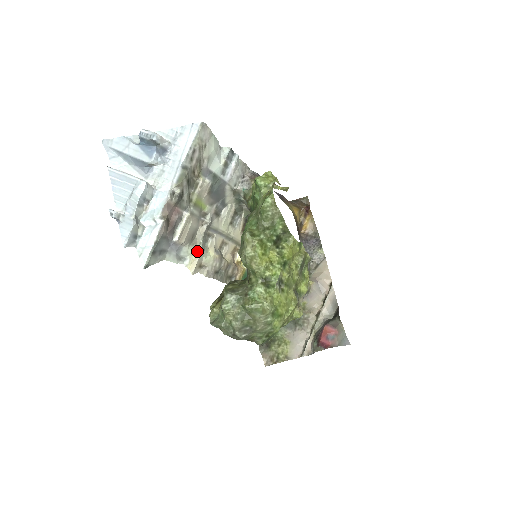
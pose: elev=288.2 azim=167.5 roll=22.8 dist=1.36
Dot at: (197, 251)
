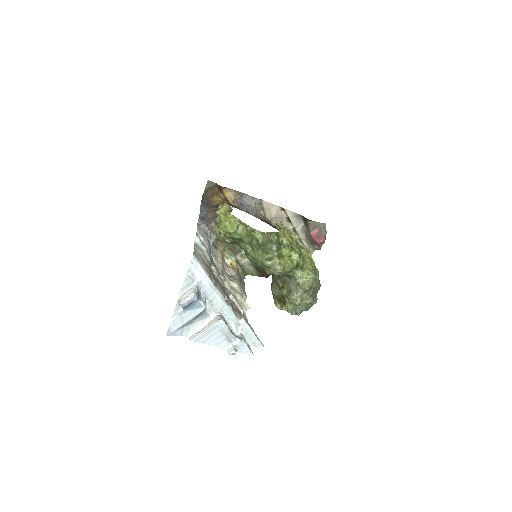
Dot at: (239, 298)
